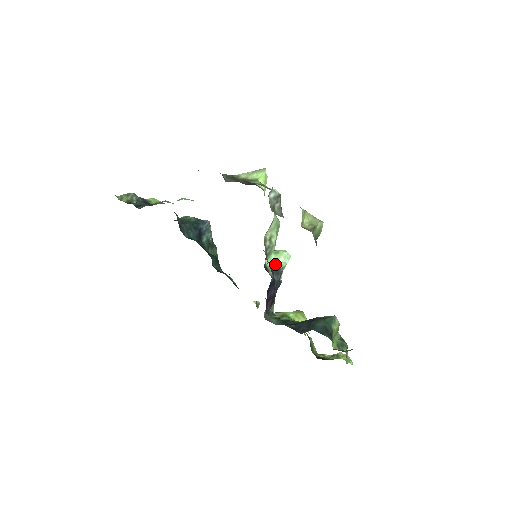
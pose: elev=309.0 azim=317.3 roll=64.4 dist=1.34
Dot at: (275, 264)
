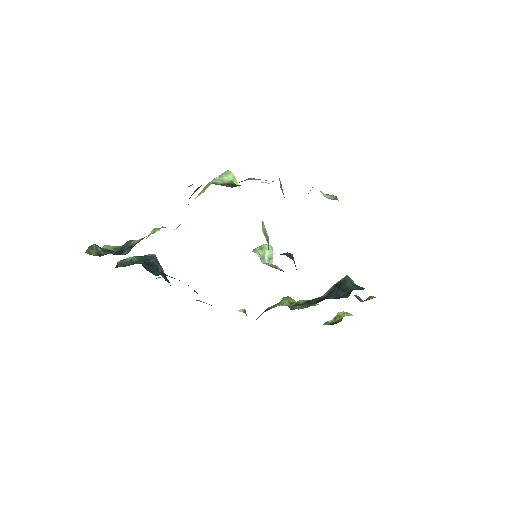
Dot at: (284, 253)
